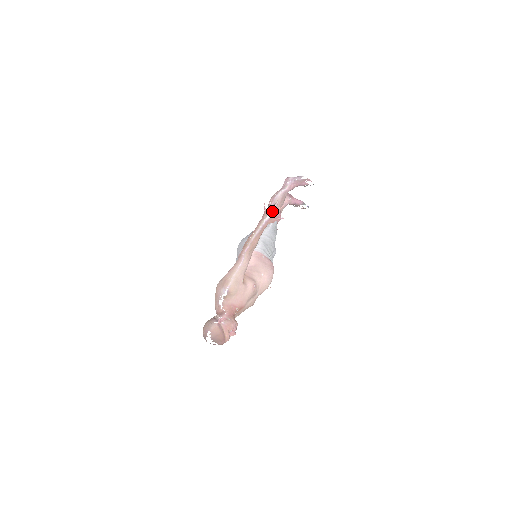
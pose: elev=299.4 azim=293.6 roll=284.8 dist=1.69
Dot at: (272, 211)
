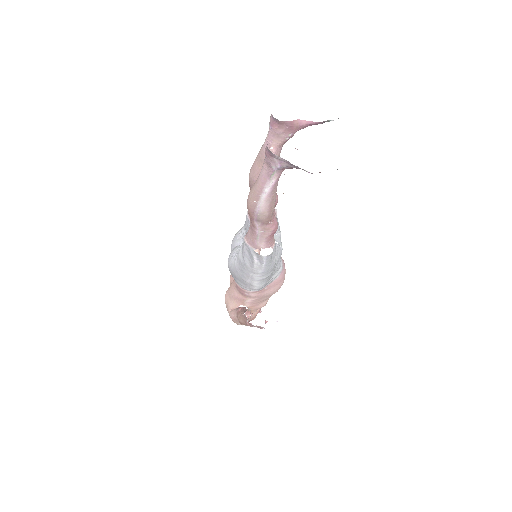
Dot at: occluded
